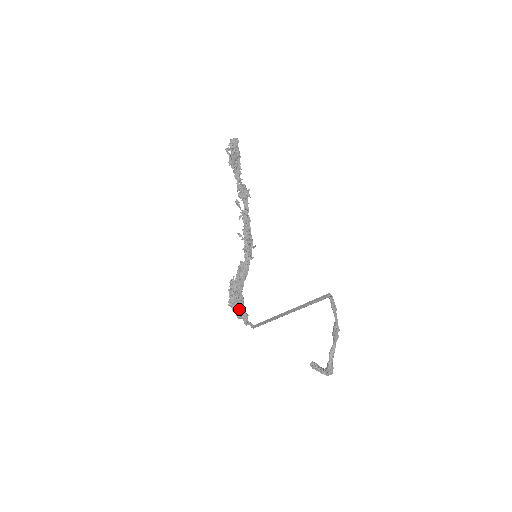
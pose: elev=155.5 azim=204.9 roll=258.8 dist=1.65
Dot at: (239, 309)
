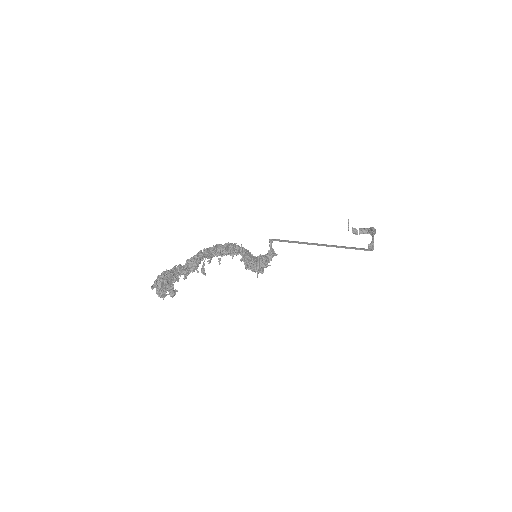
Dot at: (267, 263)
